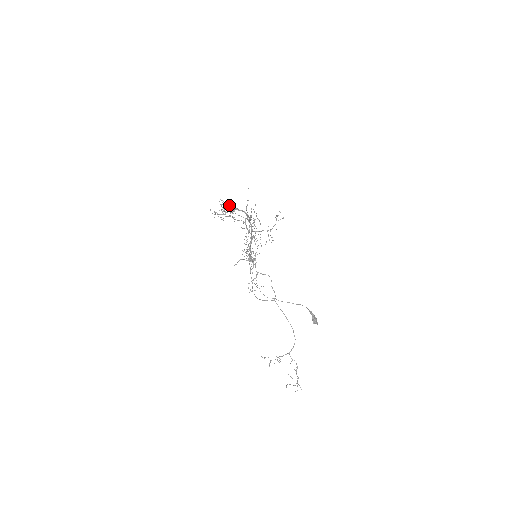
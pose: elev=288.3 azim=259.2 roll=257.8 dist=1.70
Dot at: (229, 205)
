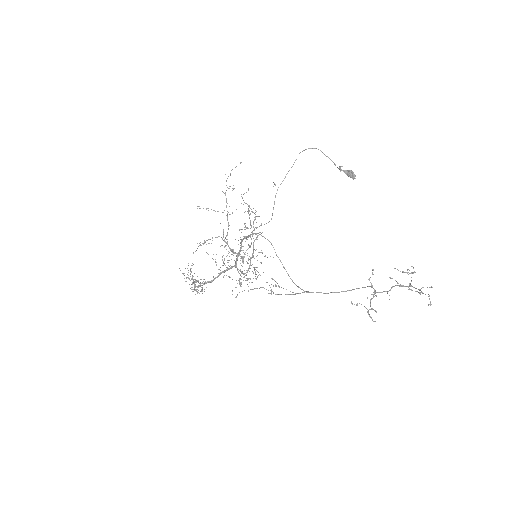
Dot at: (196, 282)
